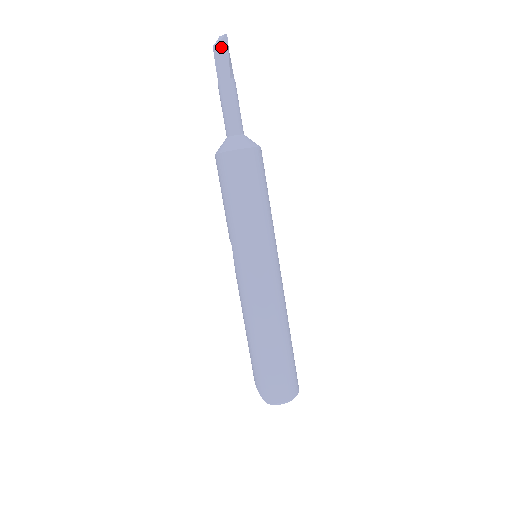
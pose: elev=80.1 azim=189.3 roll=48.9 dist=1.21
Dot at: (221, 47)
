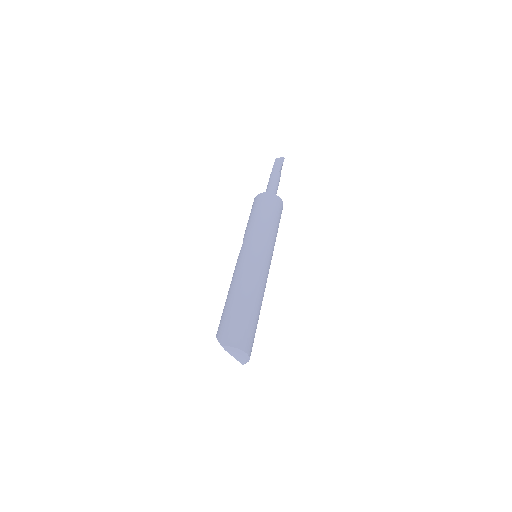
Dot at: (280, 160)
